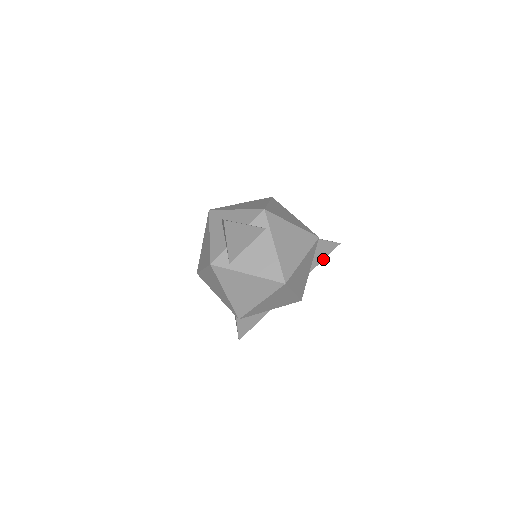
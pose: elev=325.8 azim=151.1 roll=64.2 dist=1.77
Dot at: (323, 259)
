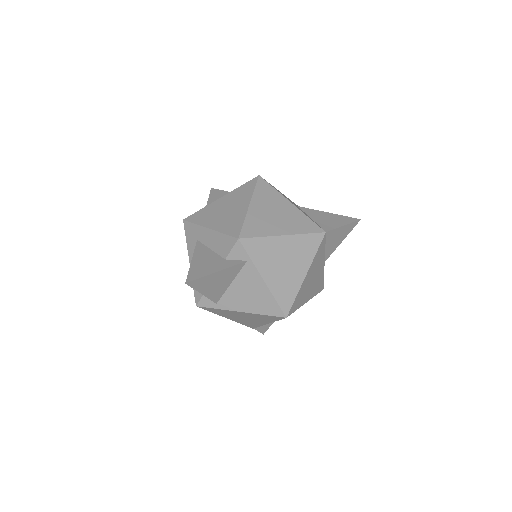
Dot at: (341, 242)
